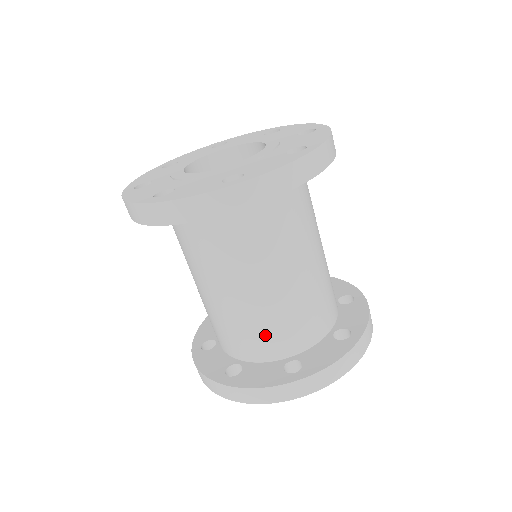
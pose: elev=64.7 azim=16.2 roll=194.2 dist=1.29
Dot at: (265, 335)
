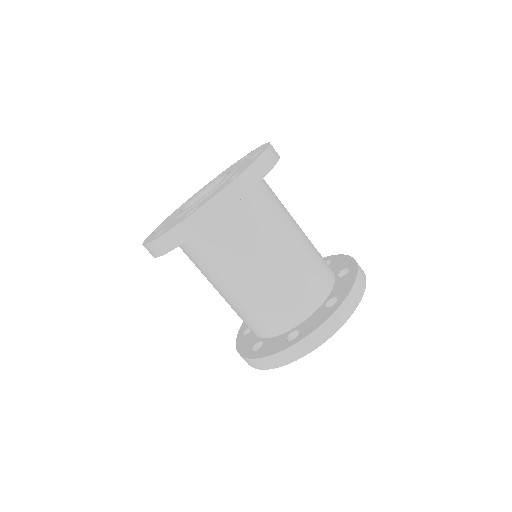
Dot at: (266, 315)
